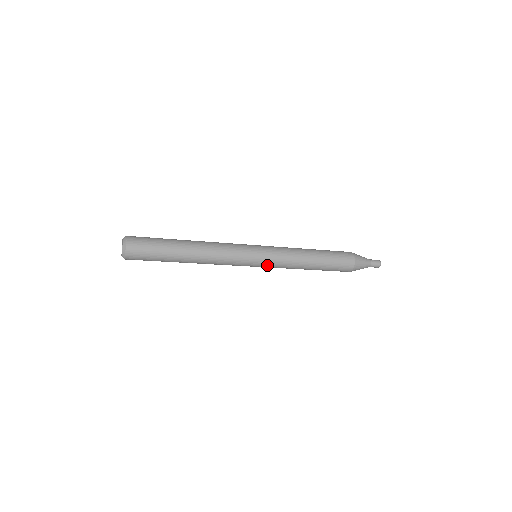
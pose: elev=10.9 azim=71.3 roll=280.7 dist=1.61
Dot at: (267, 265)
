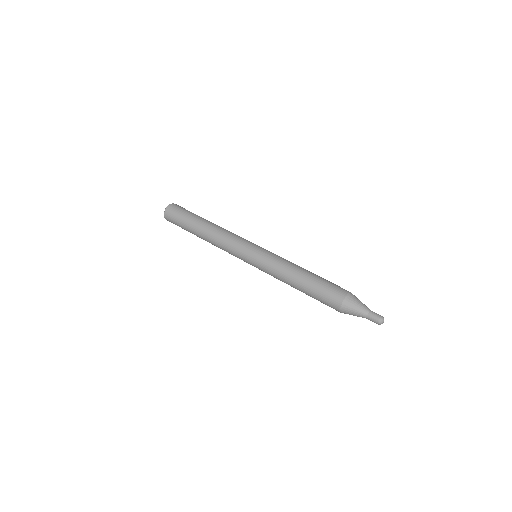
Dot at: occluded
